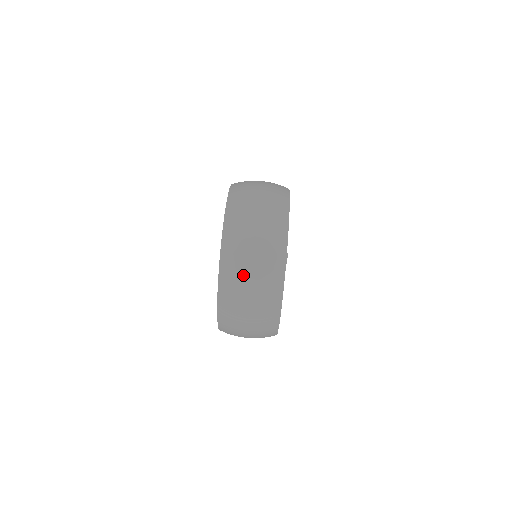
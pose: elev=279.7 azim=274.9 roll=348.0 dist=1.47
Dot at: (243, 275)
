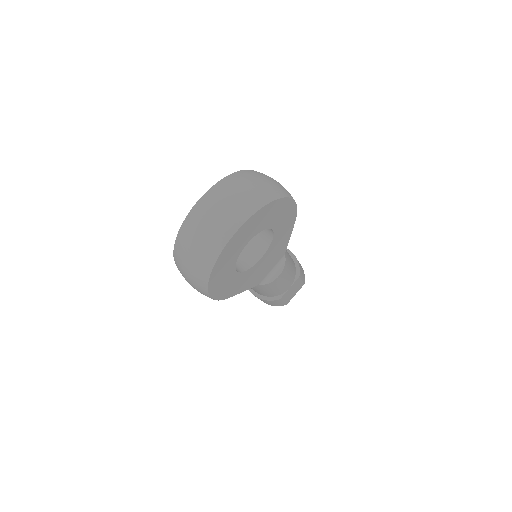
Dot at: (205, 217)
